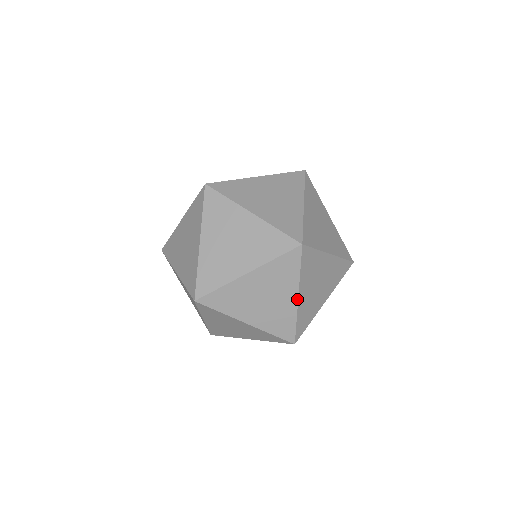
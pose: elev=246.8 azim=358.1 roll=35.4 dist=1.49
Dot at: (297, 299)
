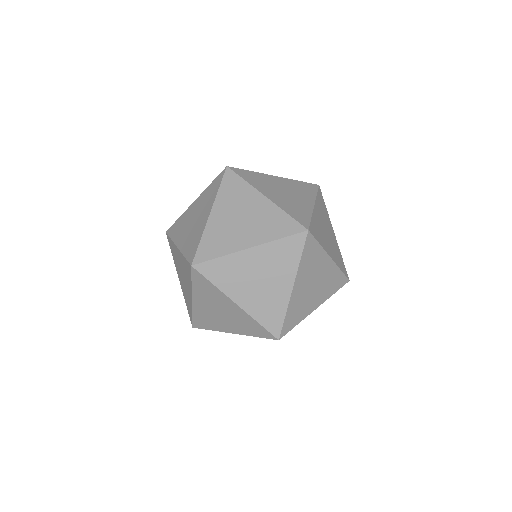
Dot at: (331, 259)
